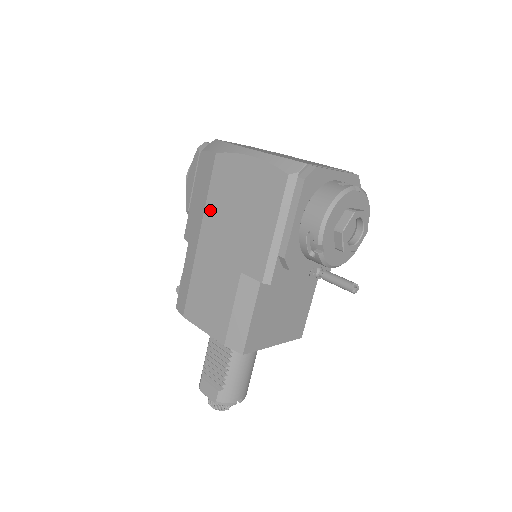
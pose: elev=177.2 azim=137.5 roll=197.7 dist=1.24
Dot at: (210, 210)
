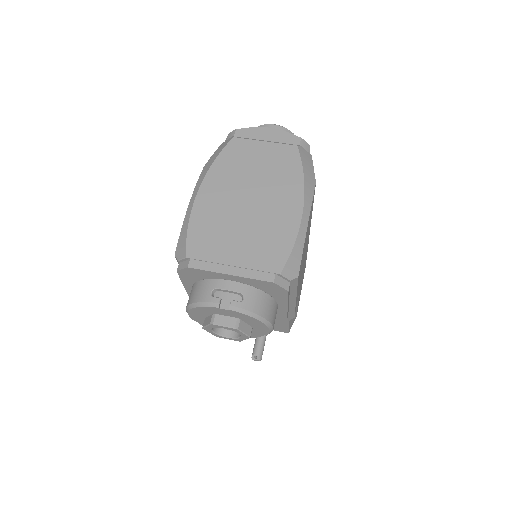
Dot at: occluded
